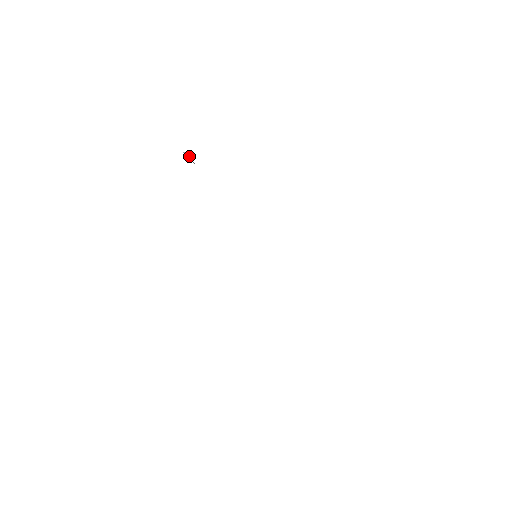
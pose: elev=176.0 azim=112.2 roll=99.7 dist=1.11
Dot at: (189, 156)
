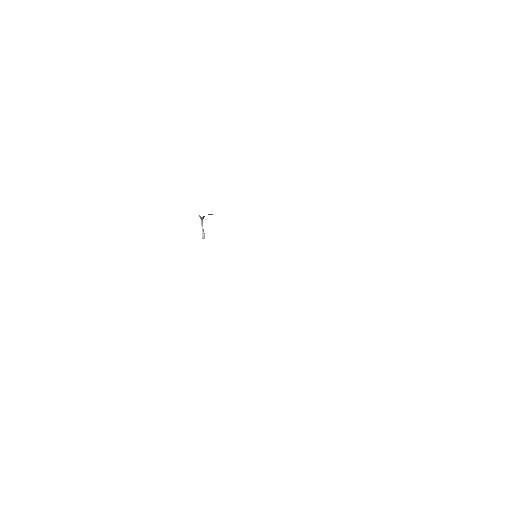
Dot at: (201, 225)
